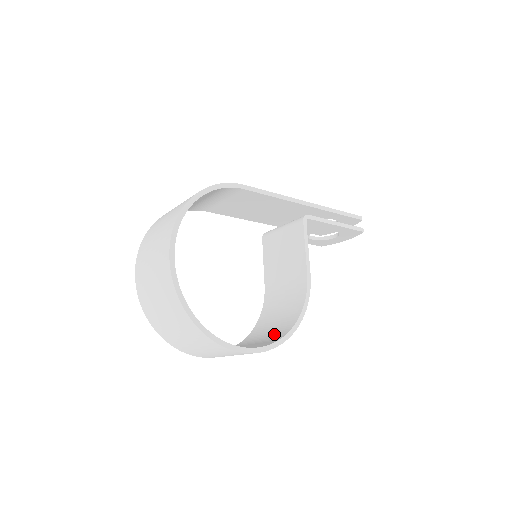
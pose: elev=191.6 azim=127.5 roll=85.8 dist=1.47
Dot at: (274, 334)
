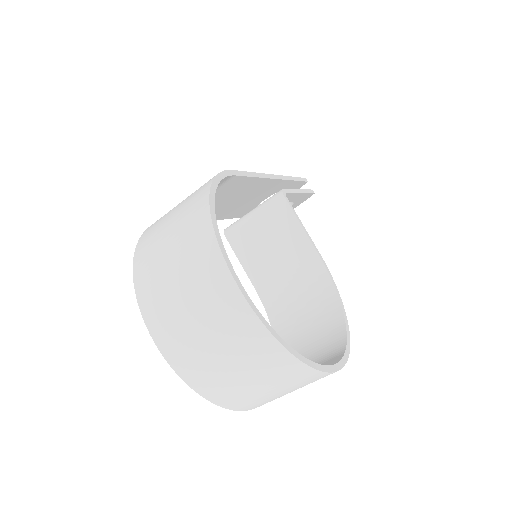
Dot at: (324, 334)
